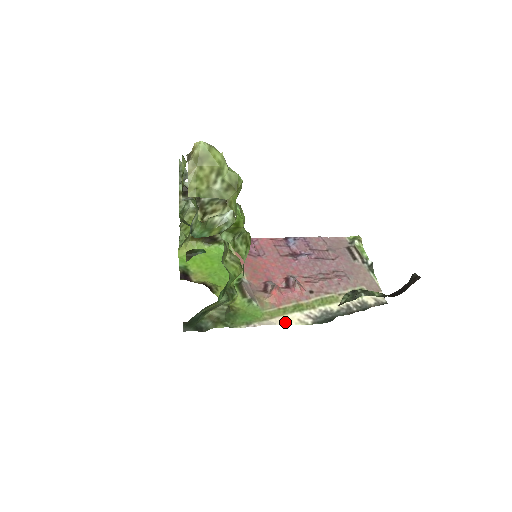
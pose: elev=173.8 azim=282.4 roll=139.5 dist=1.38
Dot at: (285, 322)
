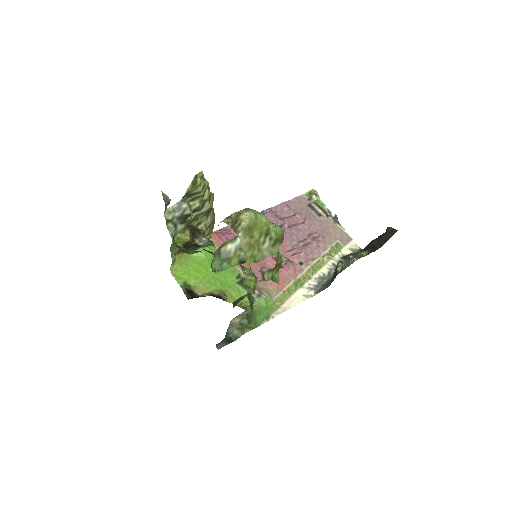
Dot at: (295, 303)
